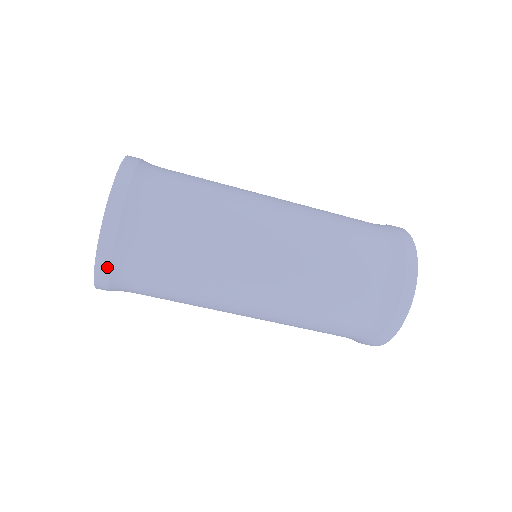
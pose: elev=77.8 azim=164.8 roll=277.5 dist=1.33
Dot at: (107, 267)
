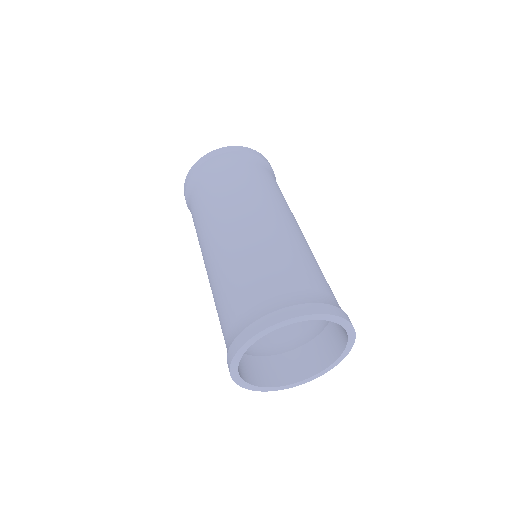
Dot at: (204, 161)
